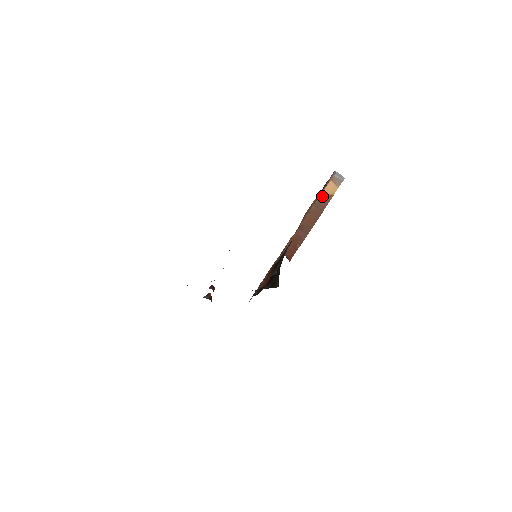
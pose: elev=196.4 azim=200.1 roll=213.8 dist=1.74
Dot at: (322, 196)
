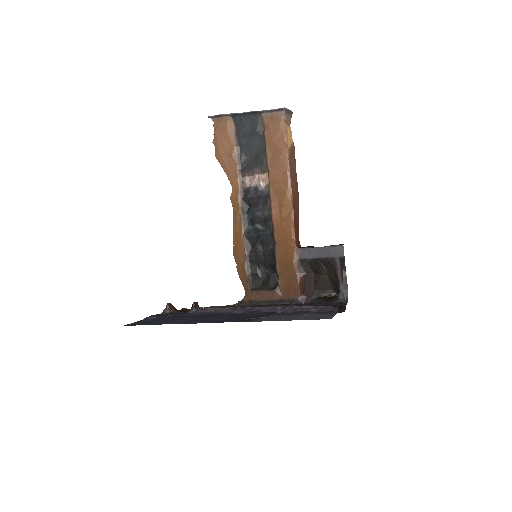
Dot at: (290, 151)
